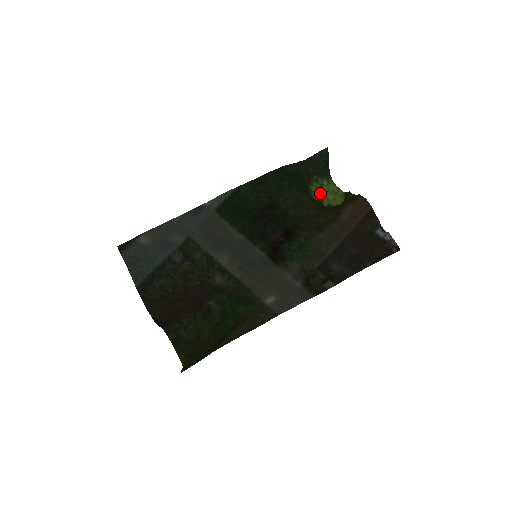
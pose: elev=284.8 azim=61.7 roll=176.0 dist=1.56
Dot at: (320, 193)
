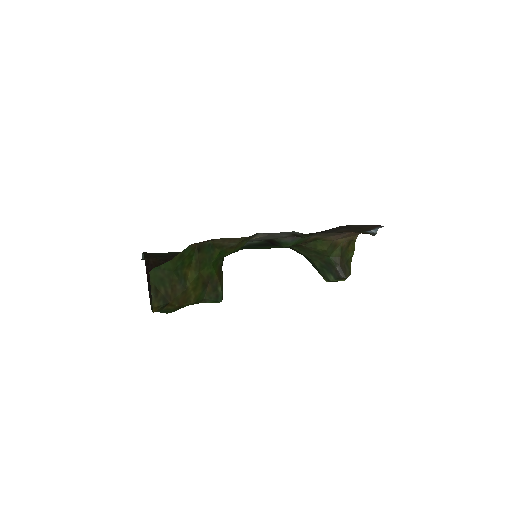
Dot at: occluded
